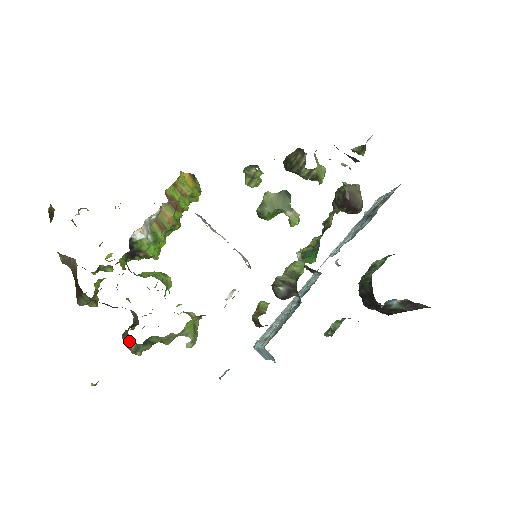
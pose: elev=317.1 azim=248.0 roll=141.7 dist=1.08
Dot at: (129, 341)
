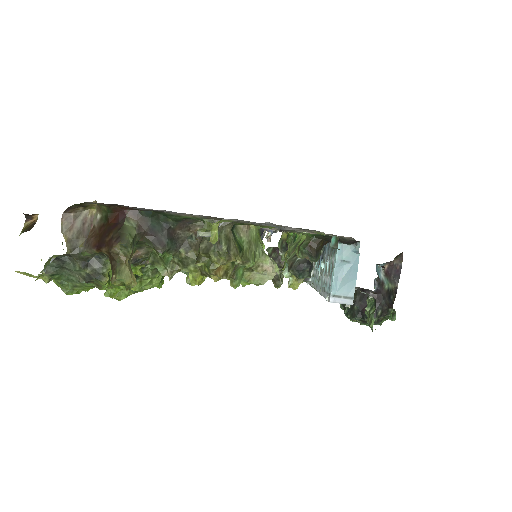
Dot at: occluded
